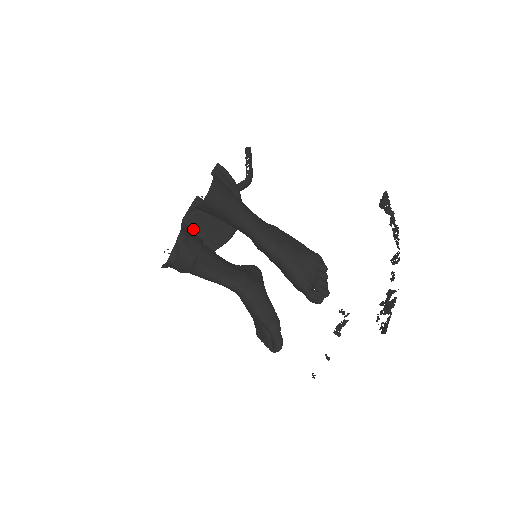
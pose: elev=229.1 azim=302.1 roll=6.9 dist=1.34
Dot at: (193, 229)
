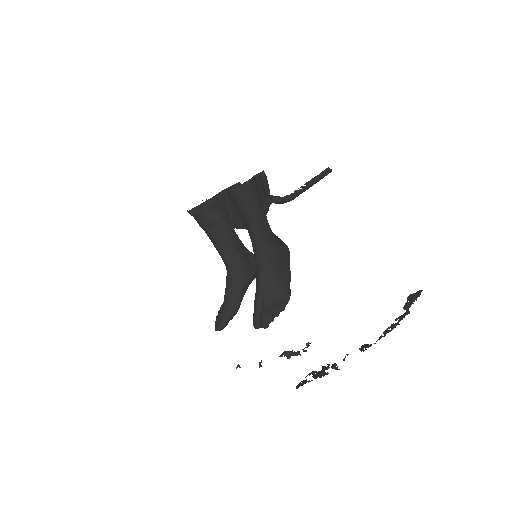
Dot at: (228, 201)
